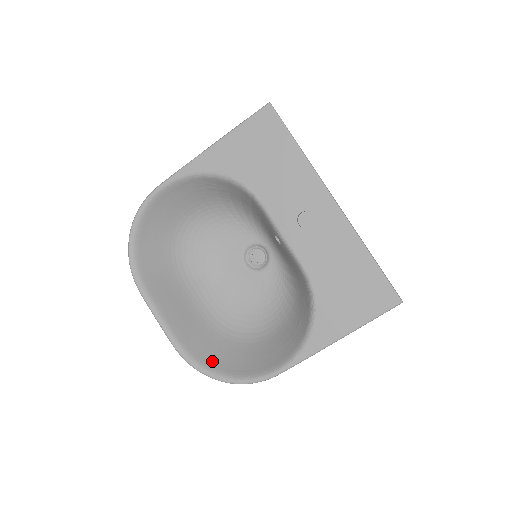
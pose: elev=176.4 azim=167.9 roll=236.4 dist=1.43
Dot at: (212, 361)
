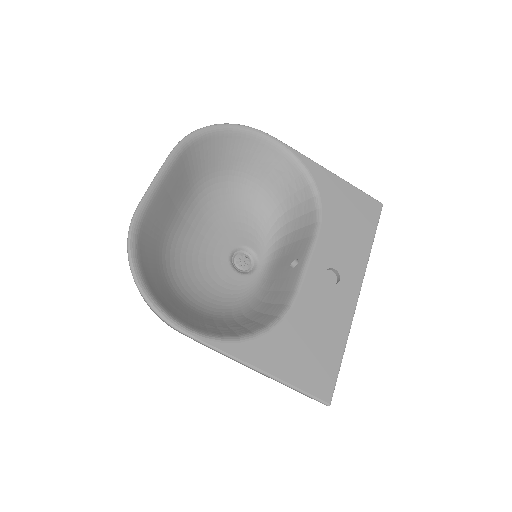
Dot at: (144, 256)
